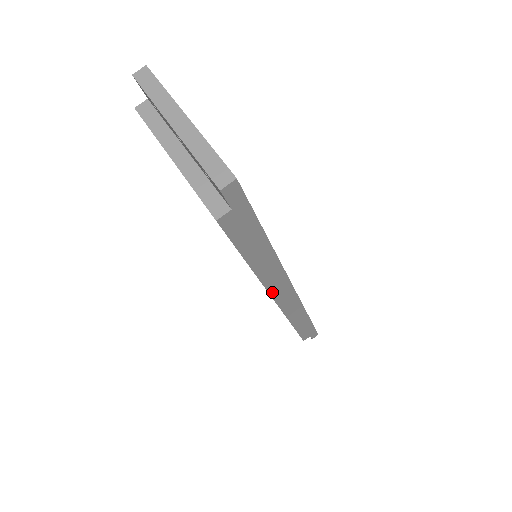
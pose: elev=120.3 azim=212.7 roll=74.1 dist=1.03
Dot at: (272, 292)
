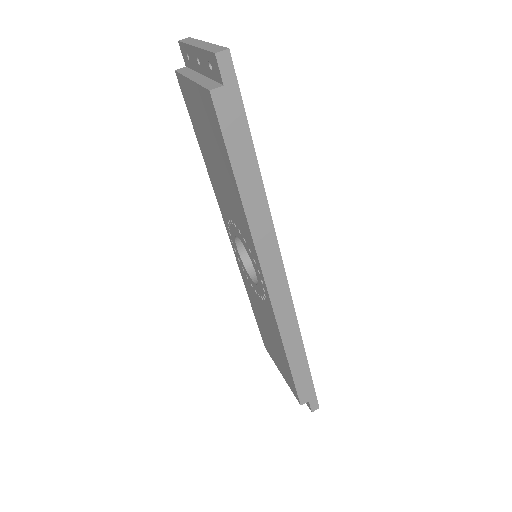
Dot at: (261, 256)
